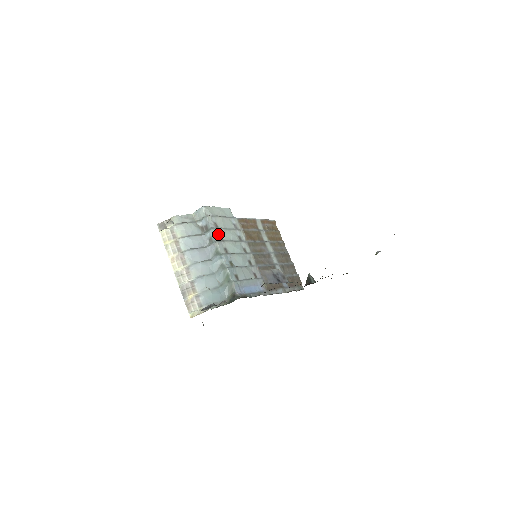
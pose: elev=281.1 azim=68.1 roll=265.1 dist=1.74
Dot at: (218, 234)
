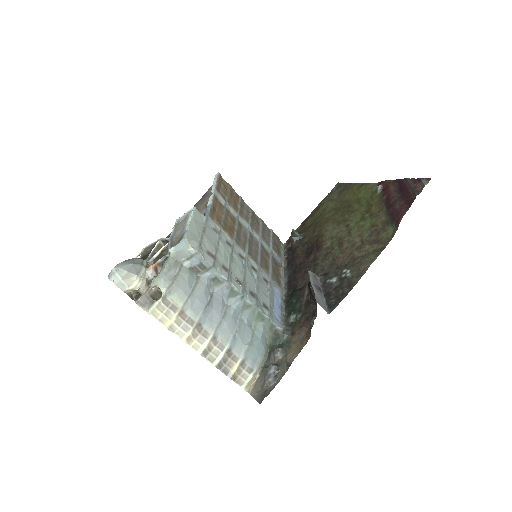
Dot at: (220, 266)
